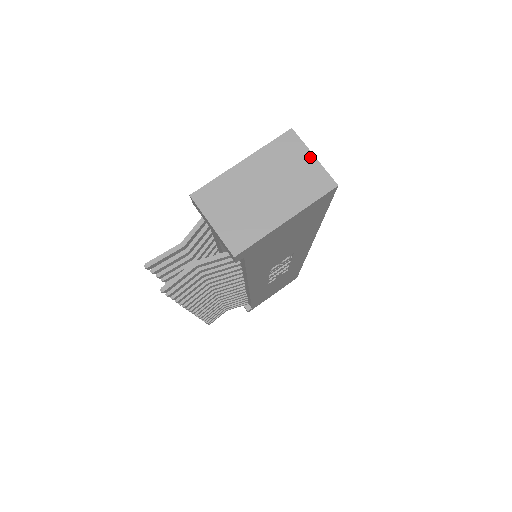
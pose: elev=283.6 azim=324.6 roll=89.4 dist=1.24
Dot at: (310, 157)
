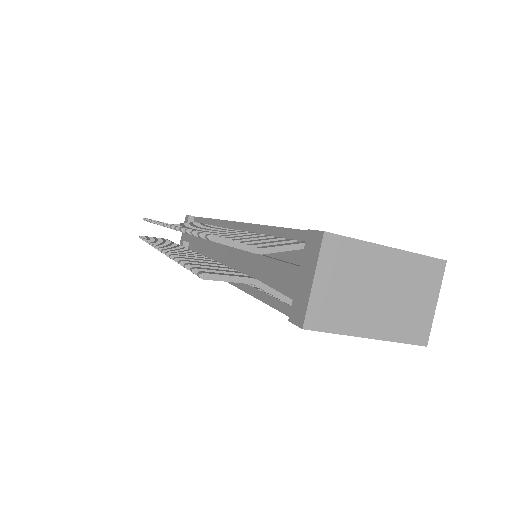
Dot at: (434, 301)
